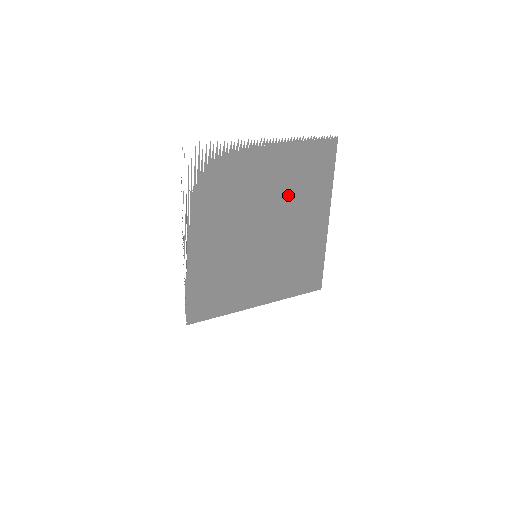
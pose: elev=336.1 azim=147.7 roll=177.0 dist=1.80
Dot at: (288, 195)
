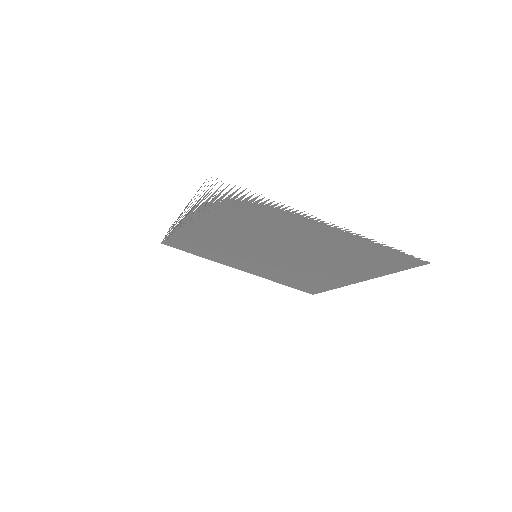
Dot at: (323, 254)
